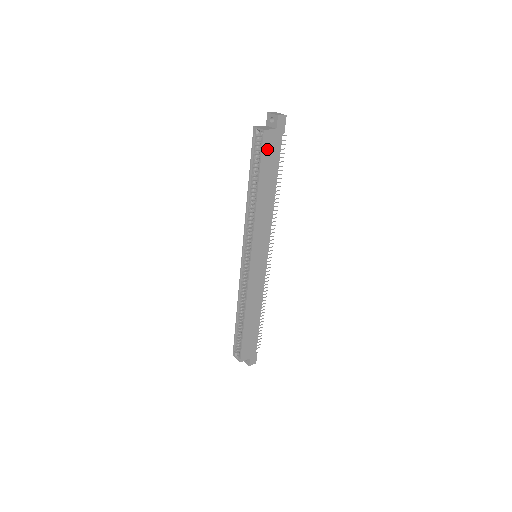
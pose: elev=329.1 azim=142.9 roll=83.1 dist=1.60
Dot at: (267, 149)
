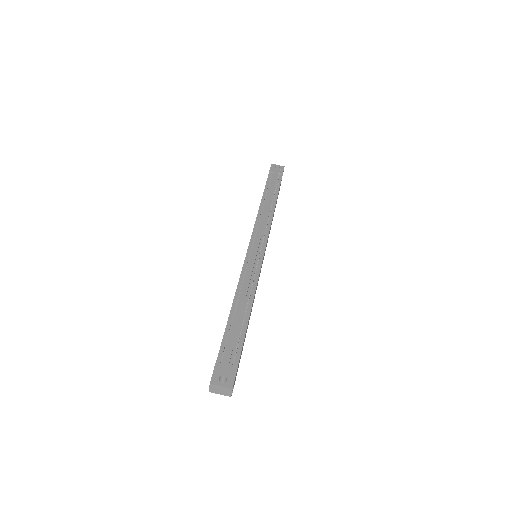
Dot at: (238, 367)
